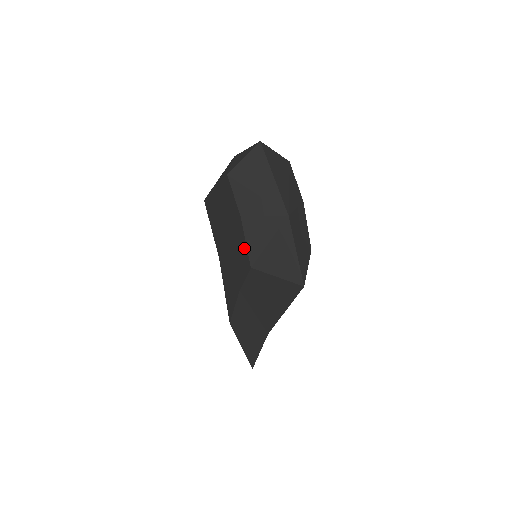
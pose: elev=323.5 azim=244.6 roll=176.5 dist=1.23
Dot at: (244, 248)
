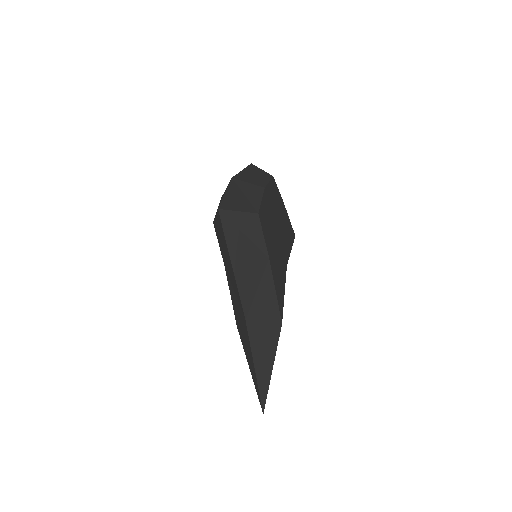
Dot at: occluded
